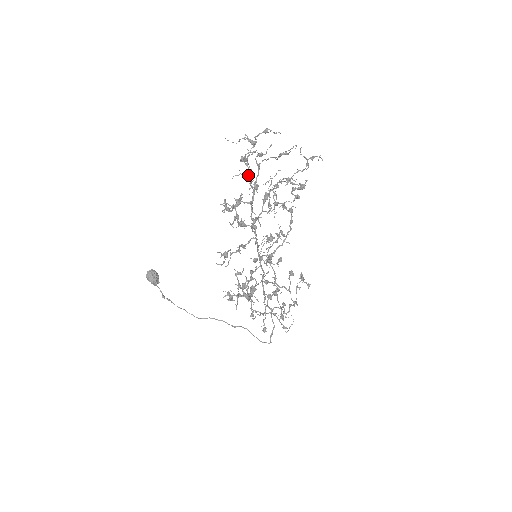
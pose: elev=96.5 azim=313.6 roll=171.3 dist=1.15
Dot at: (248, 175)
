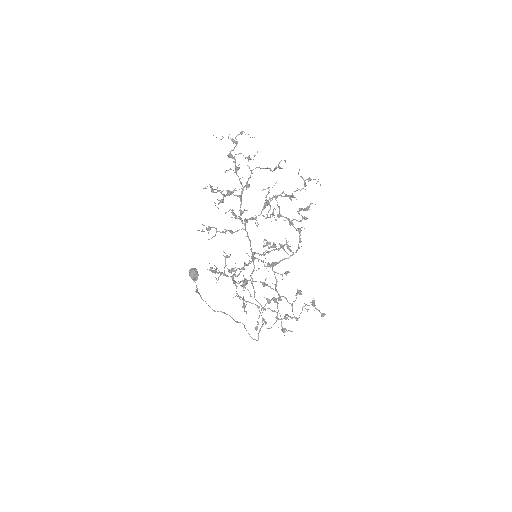
Dot at: (235, 171)
